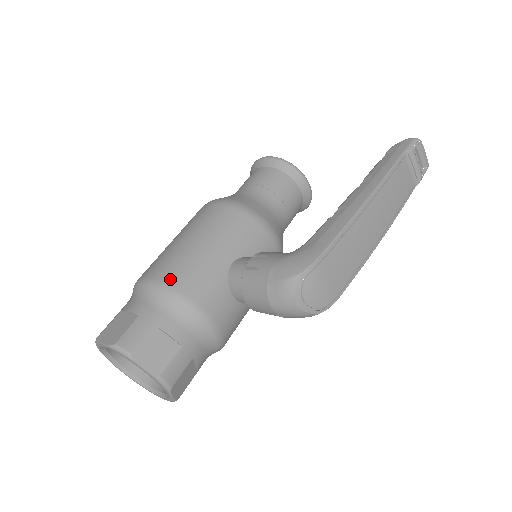
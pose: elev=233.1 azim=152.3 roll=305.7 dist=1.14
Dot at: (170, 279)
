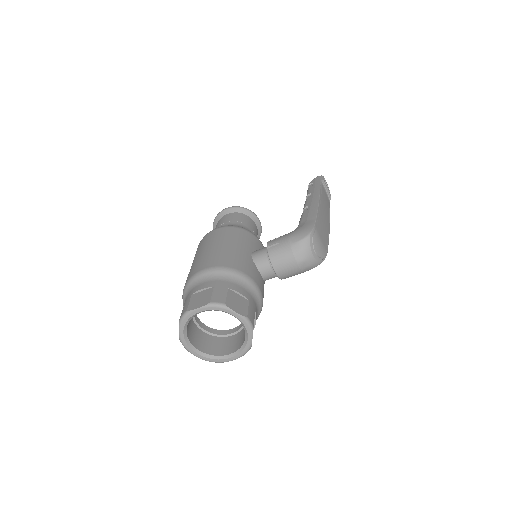
Dot at: (222, 264)
